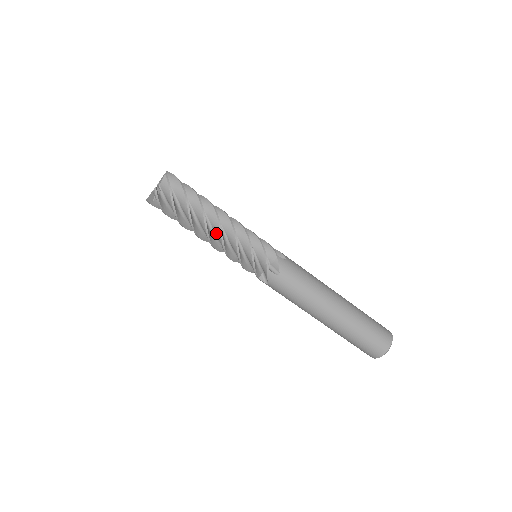
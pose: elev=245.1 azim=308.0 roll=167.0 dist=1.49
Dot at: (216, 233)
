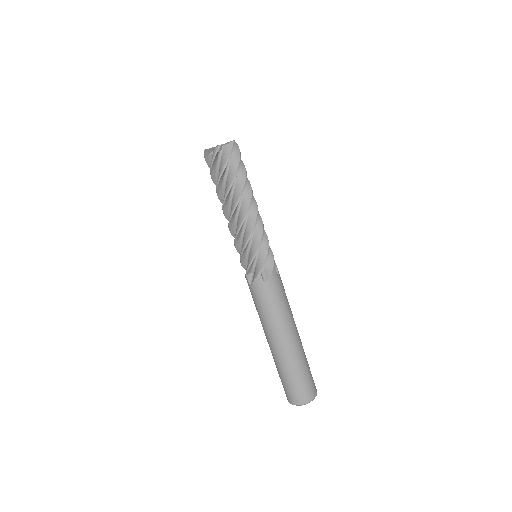
Dot at: (240, 215)
